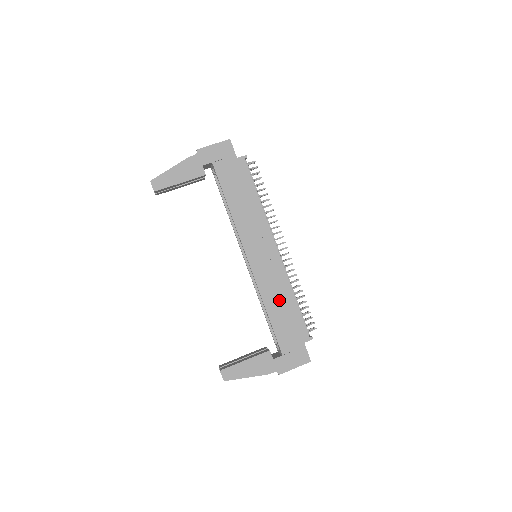
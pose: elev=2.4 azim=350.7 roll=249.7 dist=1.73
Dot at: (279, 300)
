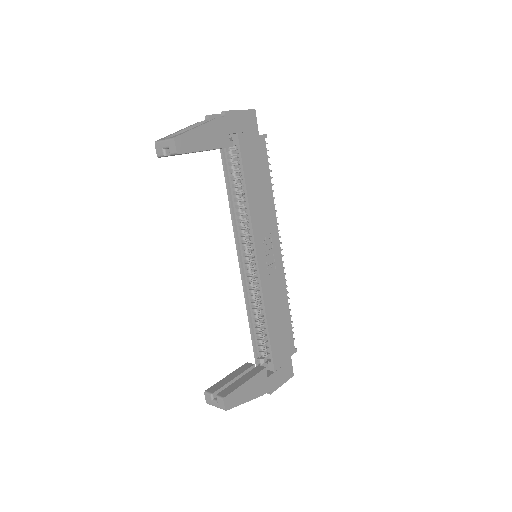
Dot at: (277, 309)
